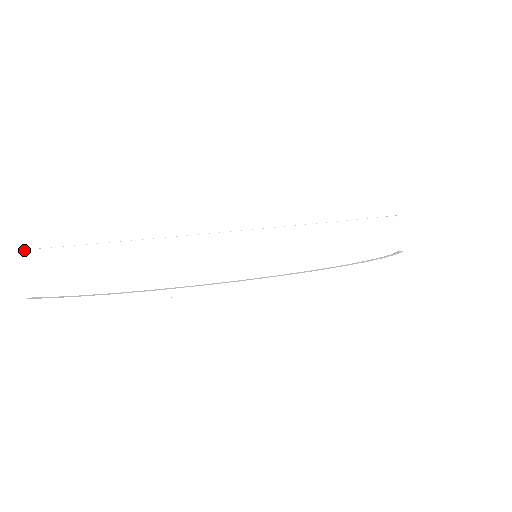
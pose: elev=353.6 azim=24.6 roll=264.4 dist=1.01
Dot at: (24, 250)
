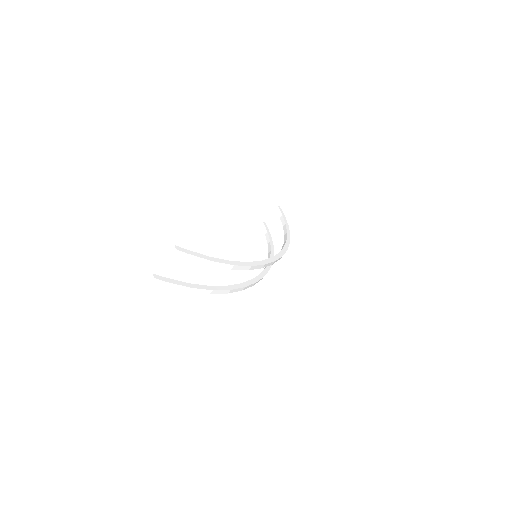
Dot at: (181, 251)
